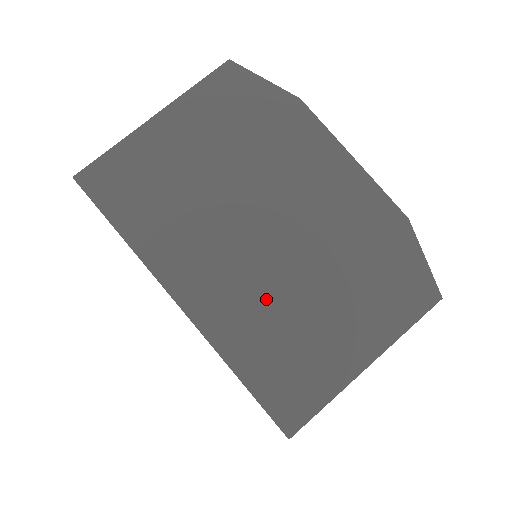
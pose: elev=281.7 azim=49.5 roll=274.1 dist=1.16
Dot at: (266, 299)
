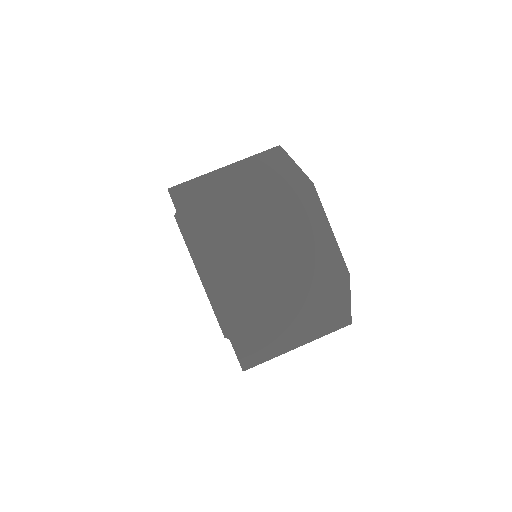
Dot at: (255, 294)
